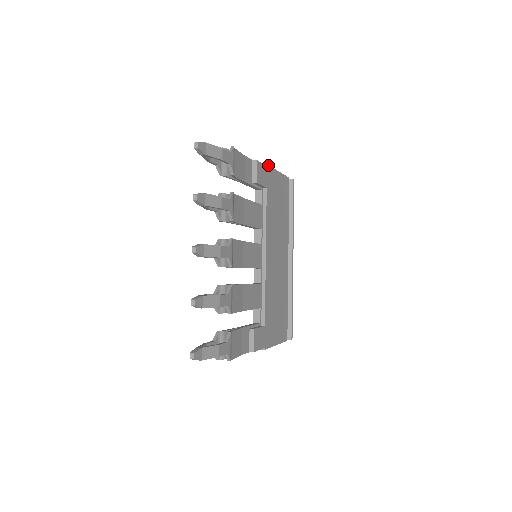
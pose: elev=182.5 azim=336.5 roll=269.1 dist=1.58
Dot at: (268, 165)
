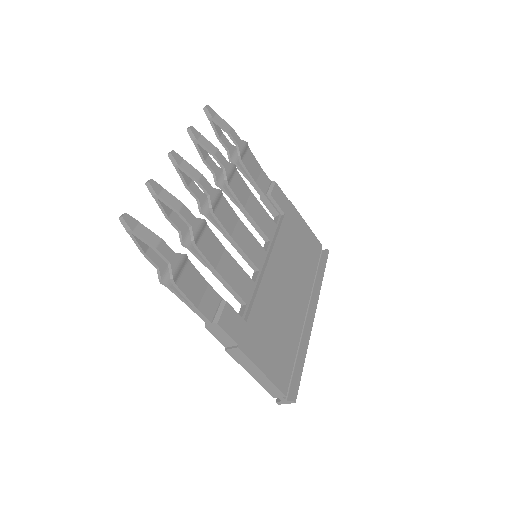
Dot at: (291, 203)
